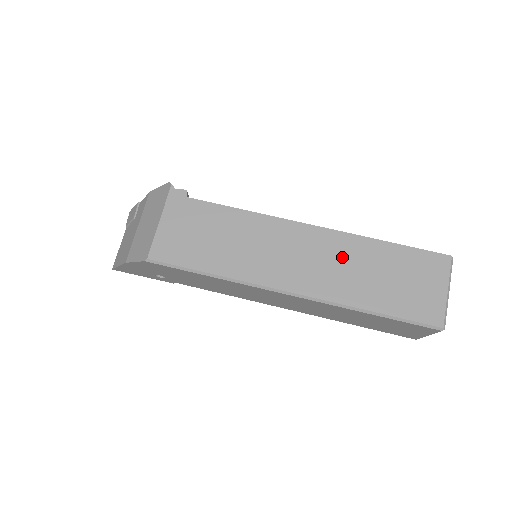
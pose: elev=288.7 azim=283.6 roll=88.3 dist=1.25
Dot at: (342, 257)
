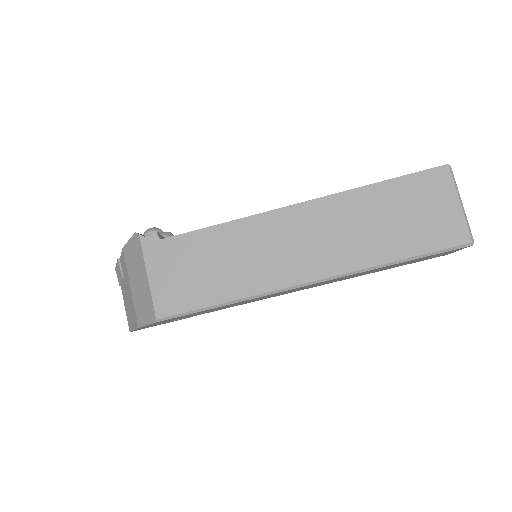
Dot at: (340, 222)
